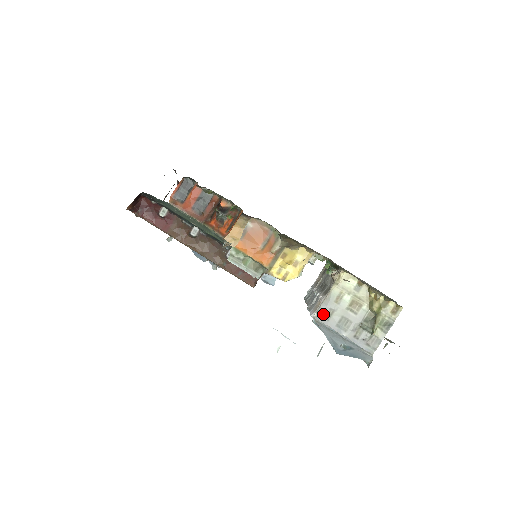
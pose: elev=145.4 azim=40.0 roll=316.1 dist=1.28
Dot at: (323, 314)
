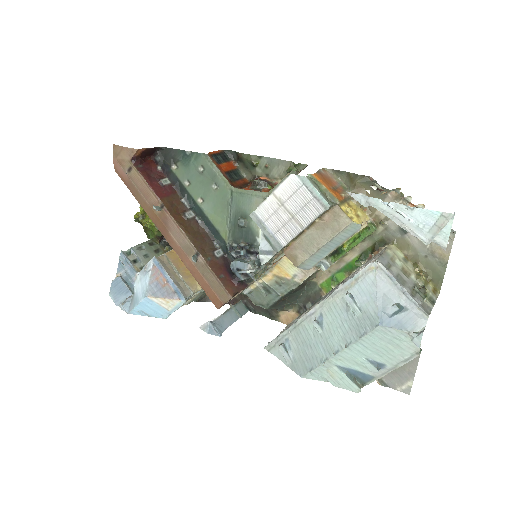
Dot at: (383, 263)
